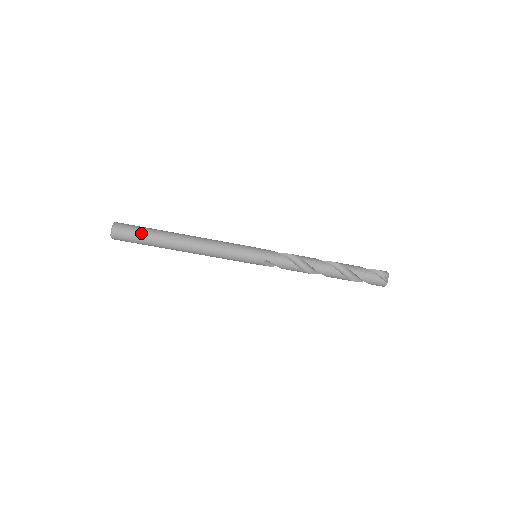
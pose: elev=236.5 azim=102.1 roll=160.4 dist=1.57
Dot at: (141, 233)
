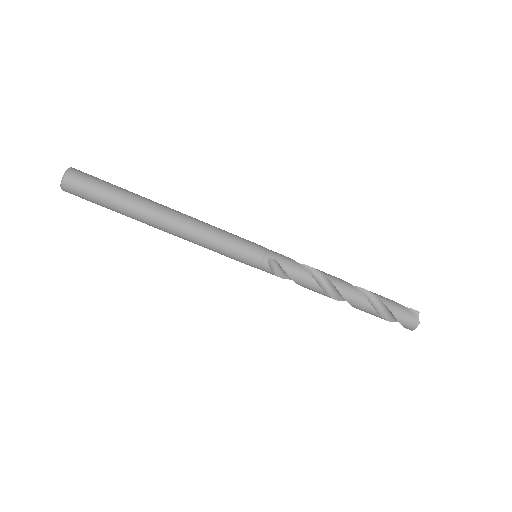
Dot at: (108, 185)
